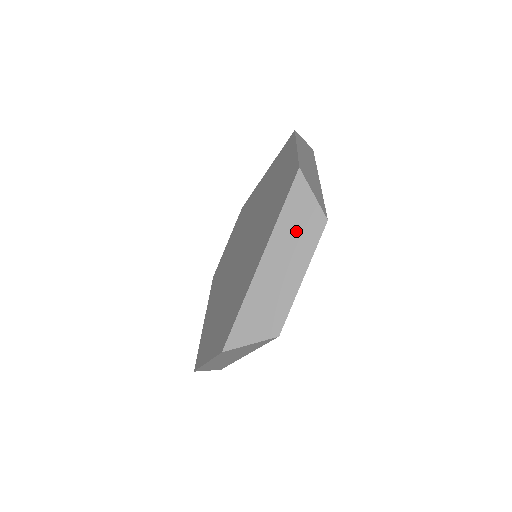
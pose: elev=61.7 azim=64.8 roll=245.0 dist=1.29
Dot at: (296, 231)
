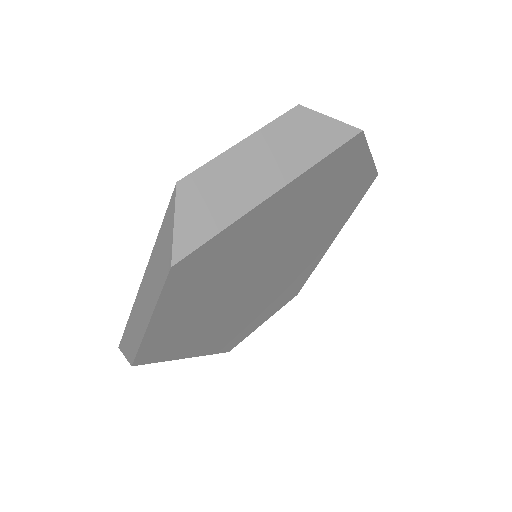
Dot at: occluded
